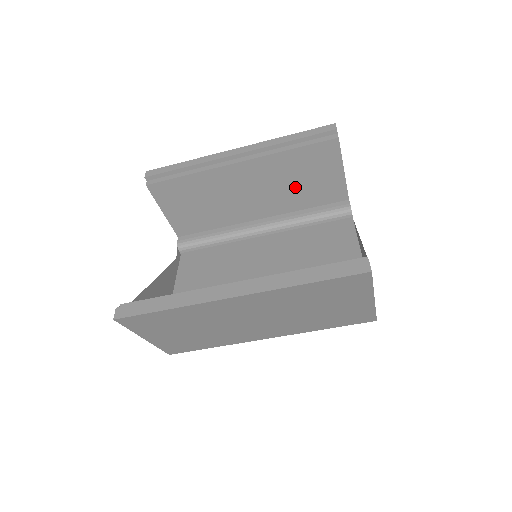
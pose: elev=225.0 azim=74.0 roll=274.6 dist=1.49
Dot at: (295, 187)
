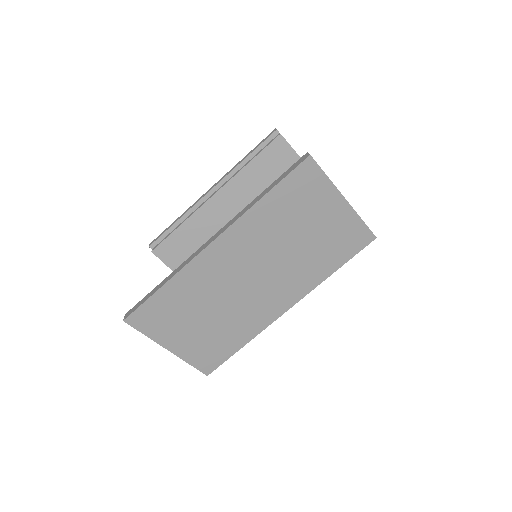
Dot at: occluded
